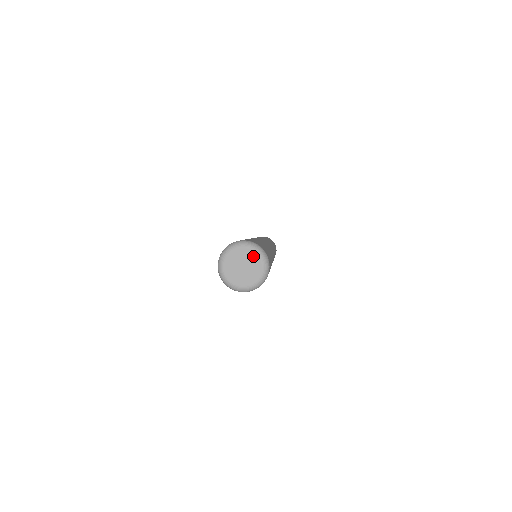
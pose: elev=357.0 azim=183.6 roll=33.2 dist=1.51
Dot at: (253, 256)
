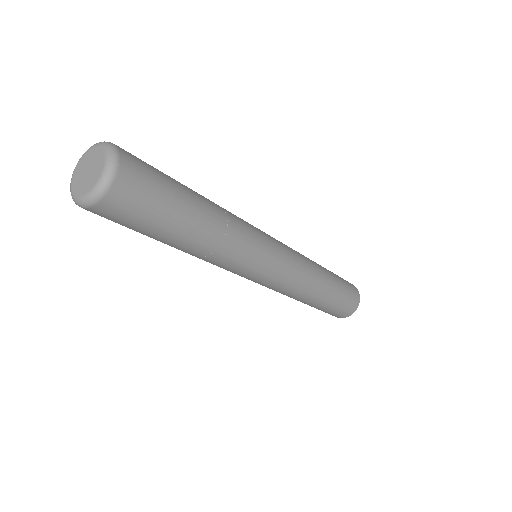
Dot at: (94, 152)
